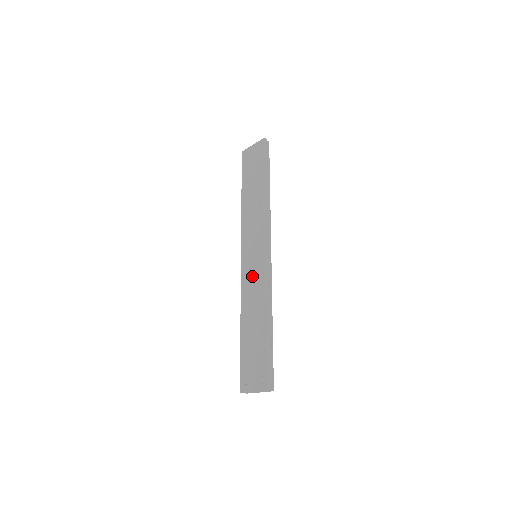
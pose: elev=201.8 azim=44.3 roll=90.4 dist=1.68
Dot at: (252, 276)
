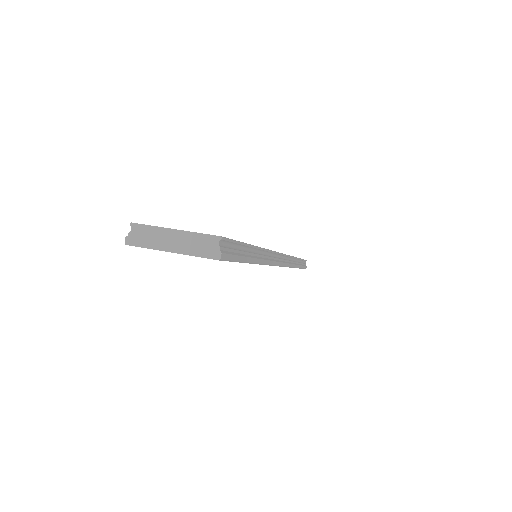
Dot at: occluded
